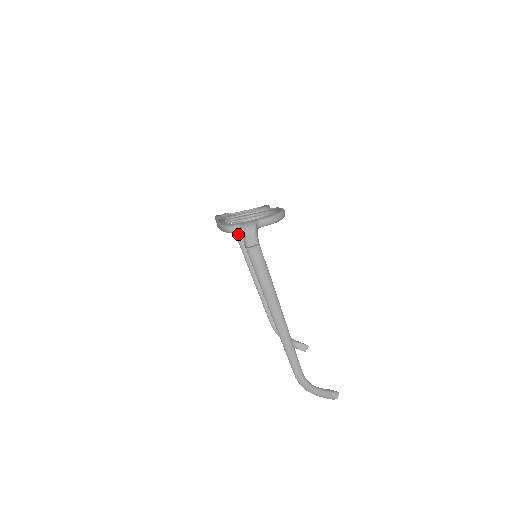
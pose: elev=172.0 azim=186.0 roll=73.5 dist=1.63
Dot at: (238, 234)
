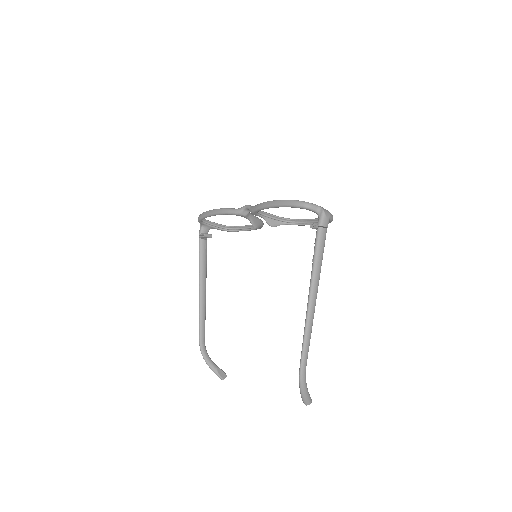
Dot at: (203, 241)
